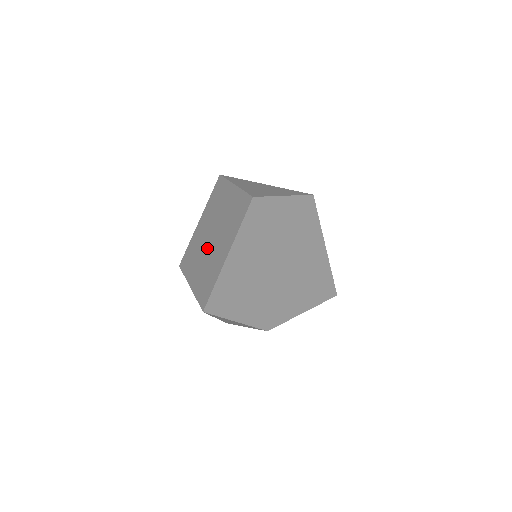
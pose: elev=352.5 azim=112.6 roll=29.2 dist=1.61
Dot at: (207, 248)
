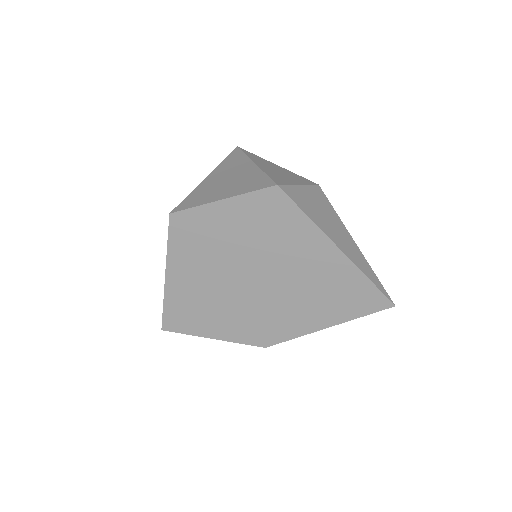
Dot at: occluded
